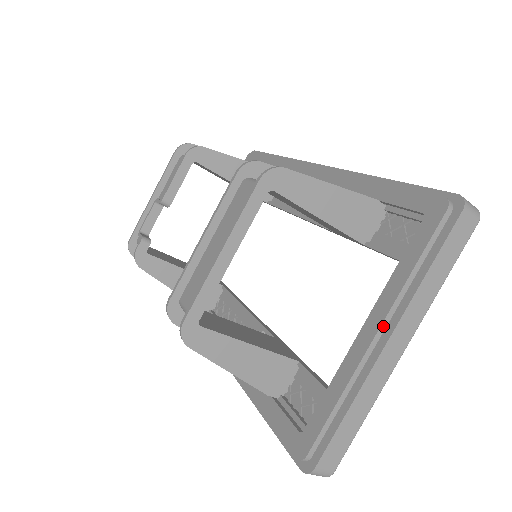
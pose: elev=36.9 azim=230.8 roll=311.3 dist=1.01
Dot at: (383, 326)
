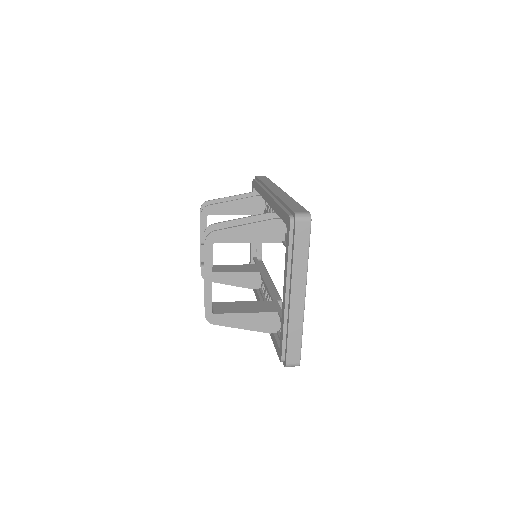
Dot at: (287, 289)
